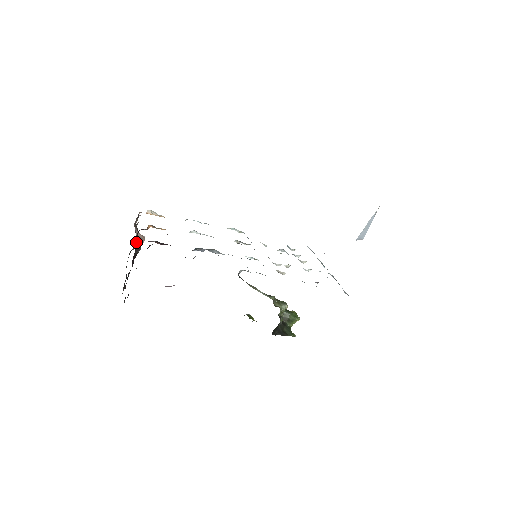
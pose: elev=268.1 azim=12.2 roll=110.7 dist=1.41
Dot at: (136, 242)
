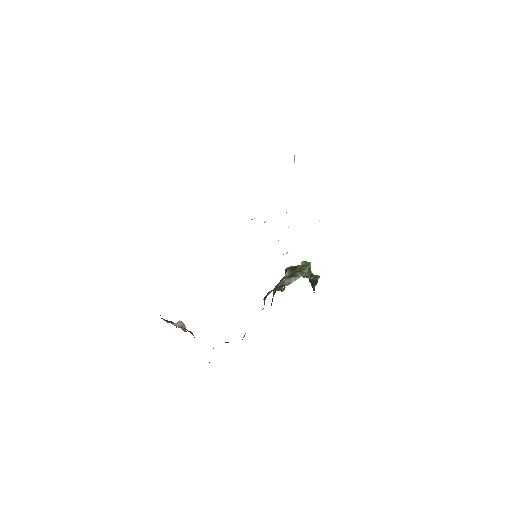
Dot at: occluded
